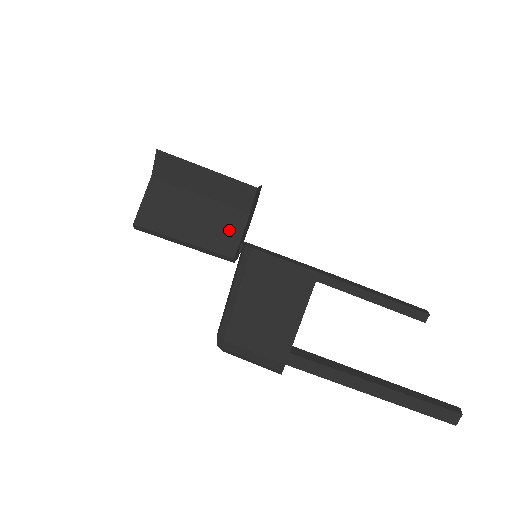
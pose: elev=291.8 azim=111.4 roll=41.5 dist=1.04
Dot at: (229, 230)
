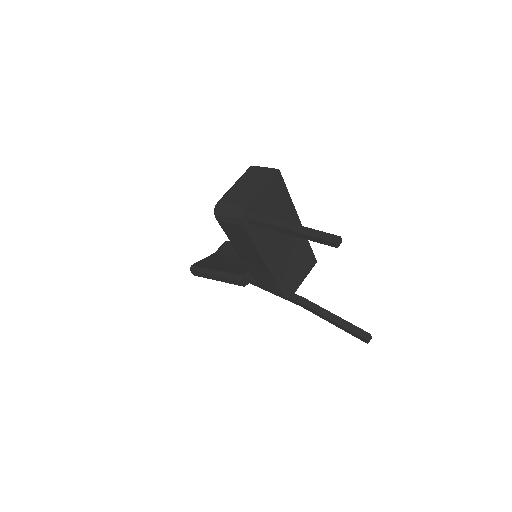
Dot at: occluded
